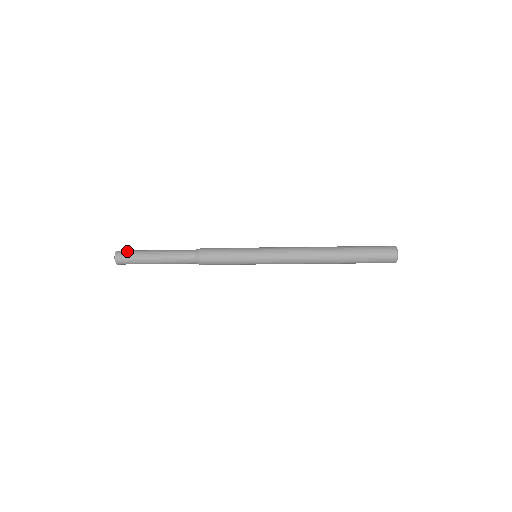
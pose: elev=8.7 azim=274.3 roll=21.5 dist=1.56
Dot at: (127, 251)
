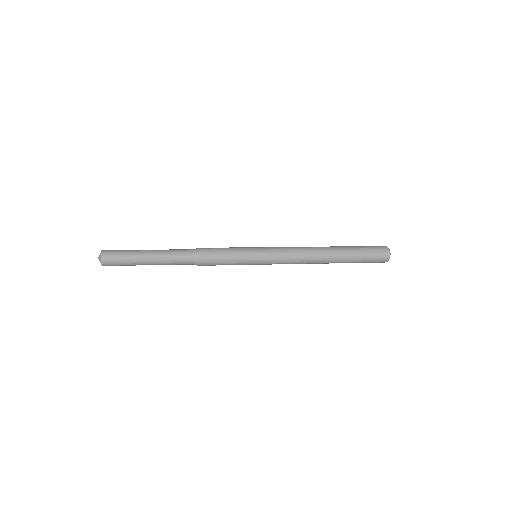
Dot at: (115, 250)
